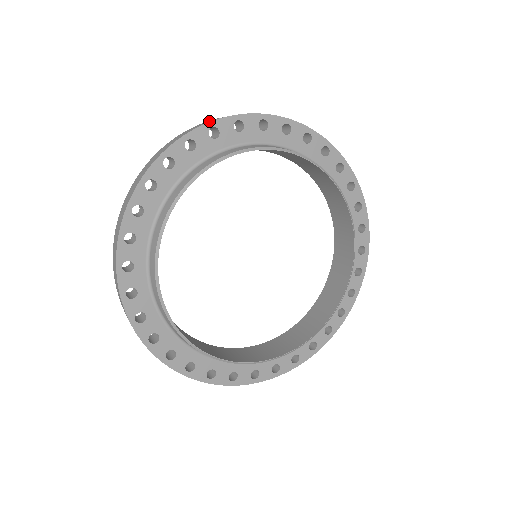
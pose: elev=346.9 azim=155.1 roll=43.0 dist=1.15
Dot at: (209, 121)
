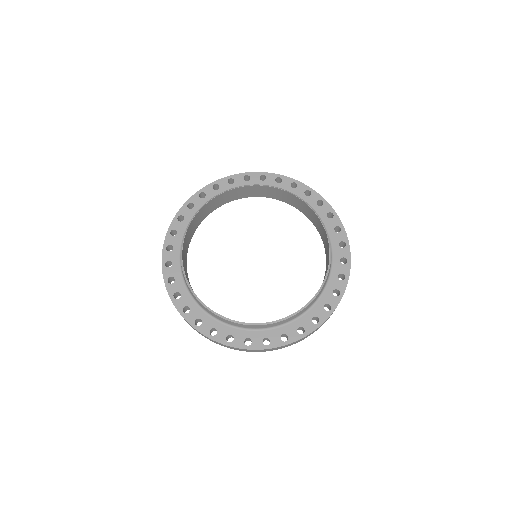
Dot at: (187, 203)
